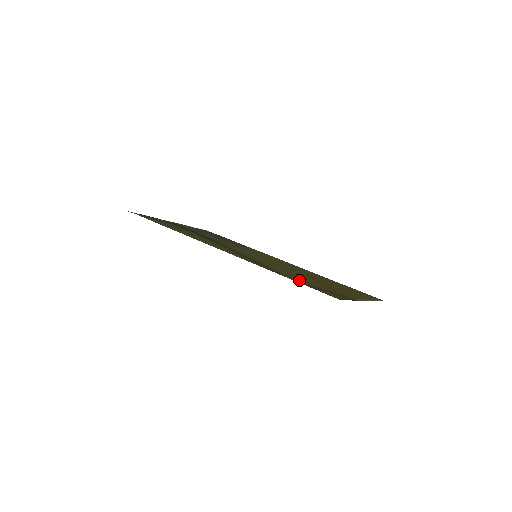
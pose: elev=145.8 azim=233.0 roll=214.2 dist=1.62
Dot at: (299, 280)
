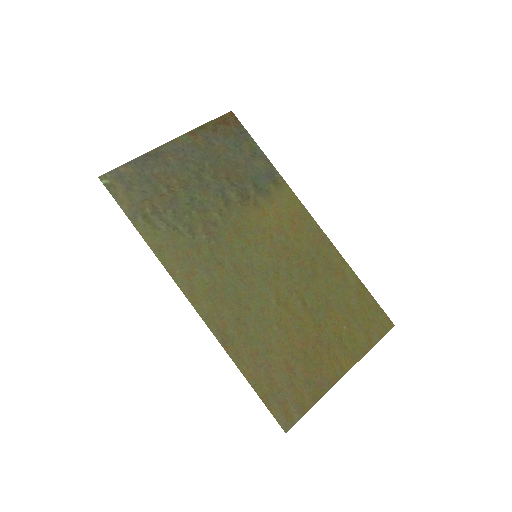
Dot at: (265, 372)
